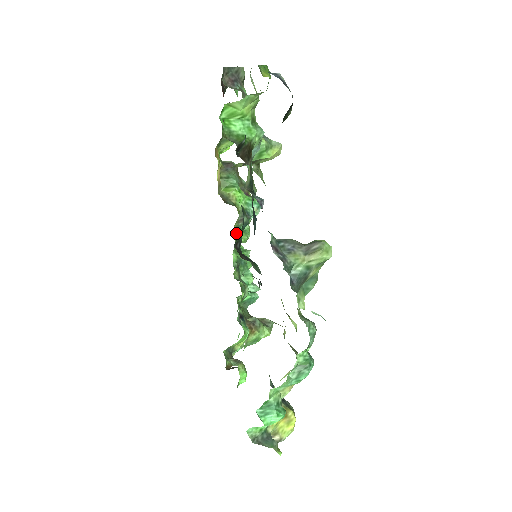
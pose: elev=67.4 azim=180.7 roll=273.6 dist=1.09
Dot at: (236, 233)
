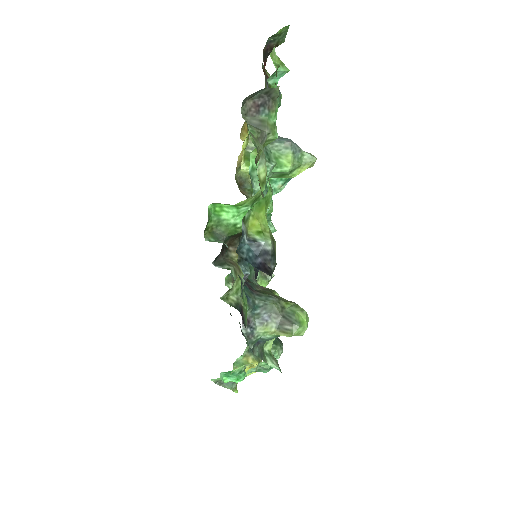
Dot at: occluded
